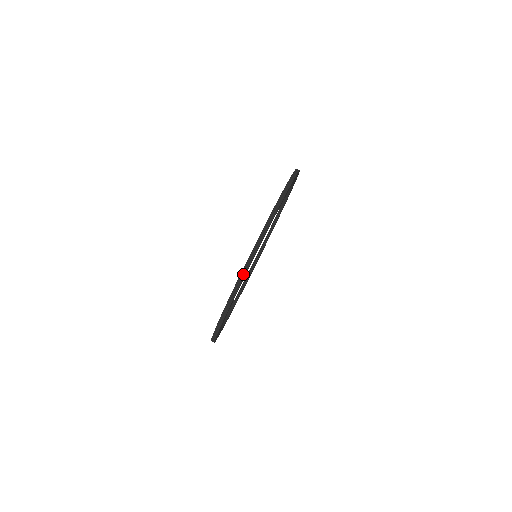
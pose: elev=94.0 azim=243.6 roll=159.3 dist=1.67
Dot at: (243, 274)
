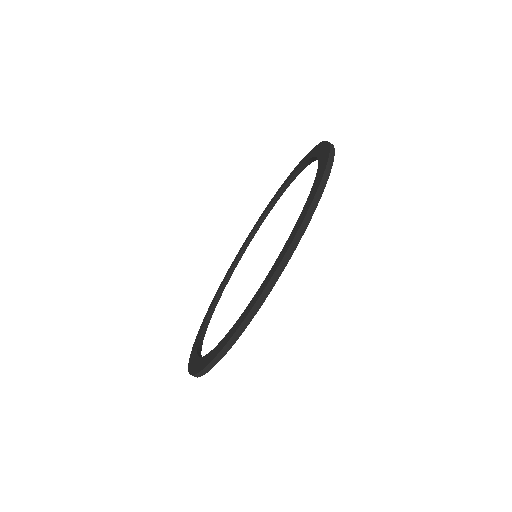
Dot at: (240, 331)
